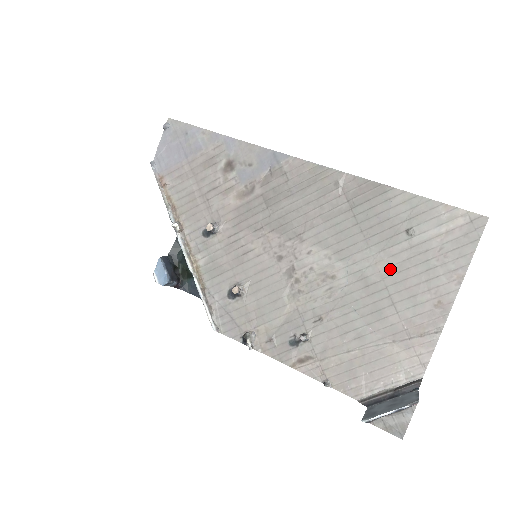
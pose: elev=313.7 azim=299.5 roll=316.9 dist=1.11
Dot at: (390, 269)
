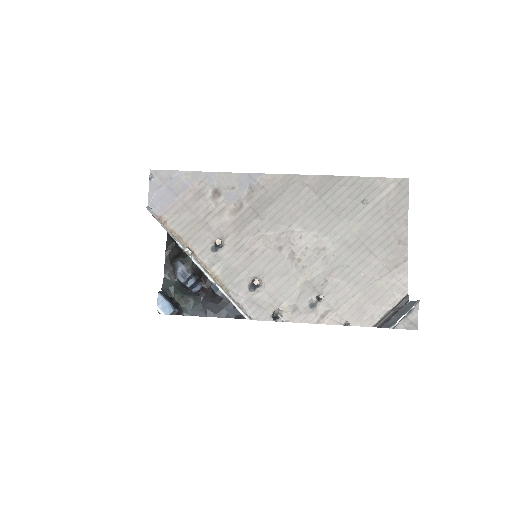
Dot at: (361, 230)
